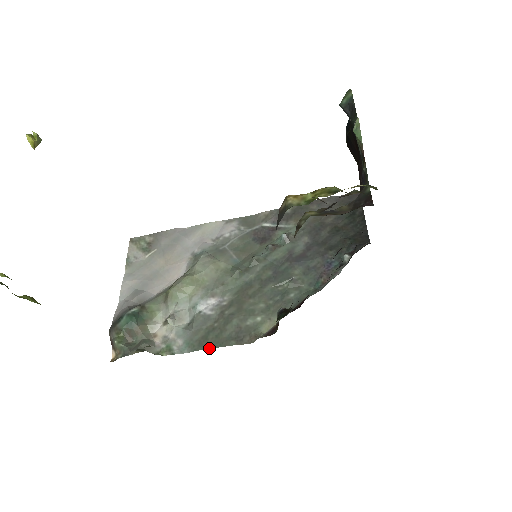
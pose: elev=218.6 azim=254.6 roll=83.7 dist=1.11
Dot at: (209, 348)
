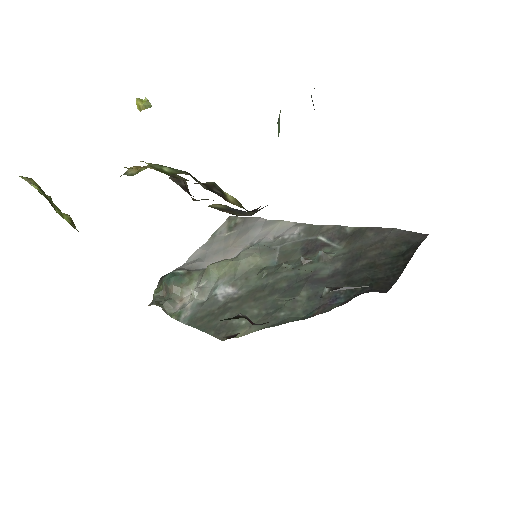
Dot at: (197, 328)
